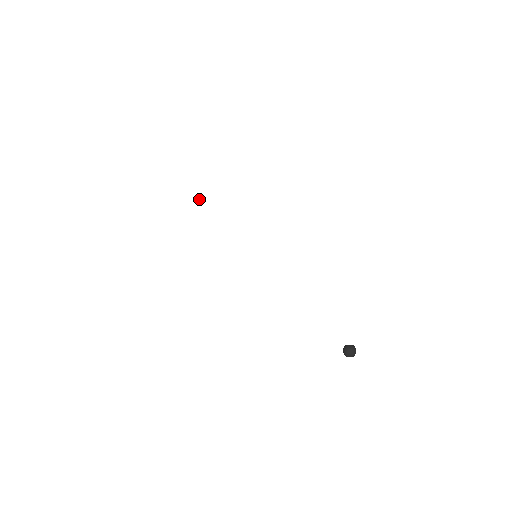
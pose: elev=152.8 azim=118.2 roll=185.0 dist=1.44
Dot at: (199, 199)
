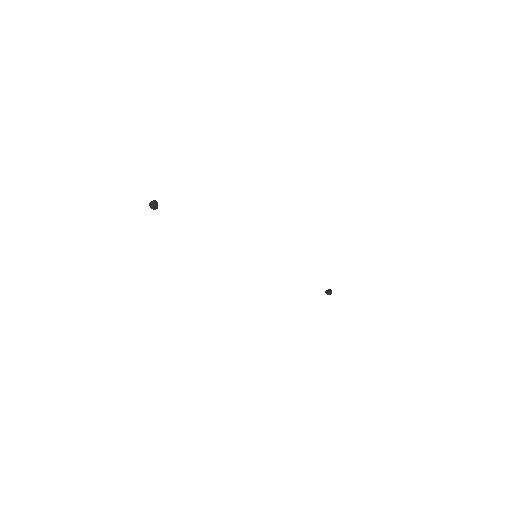
Dot at: occluded
